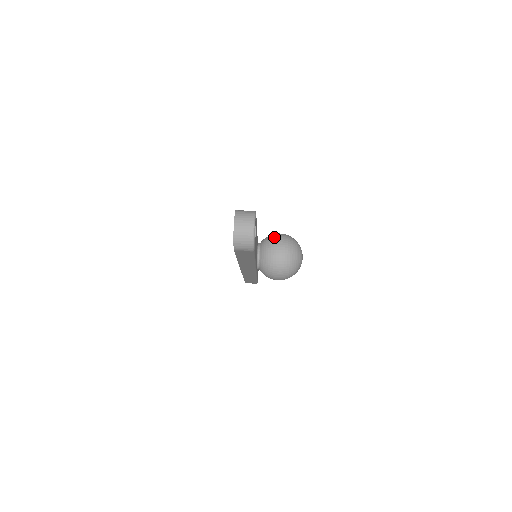
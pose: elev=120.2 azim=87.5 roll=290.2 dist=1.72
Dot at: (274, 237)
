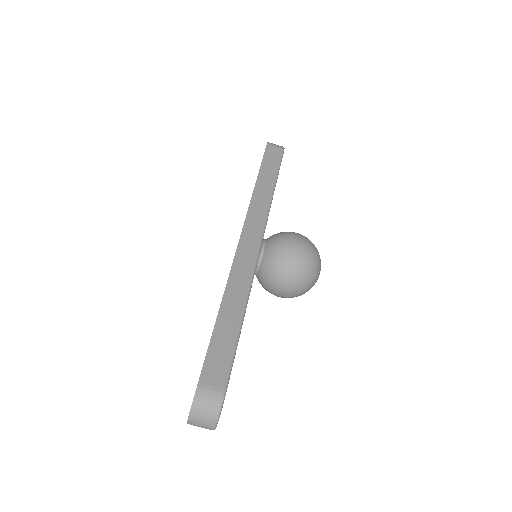
Dot at: (282, 265)
